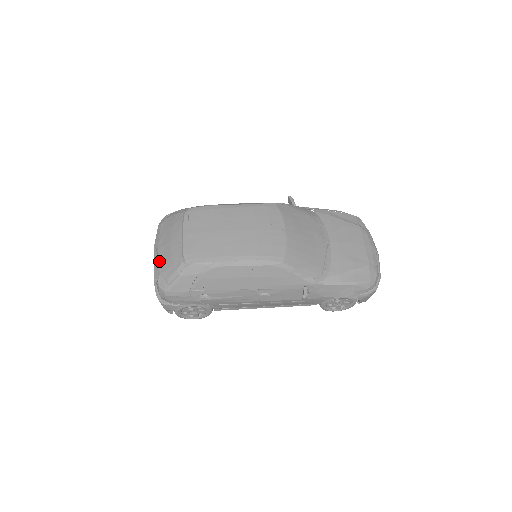
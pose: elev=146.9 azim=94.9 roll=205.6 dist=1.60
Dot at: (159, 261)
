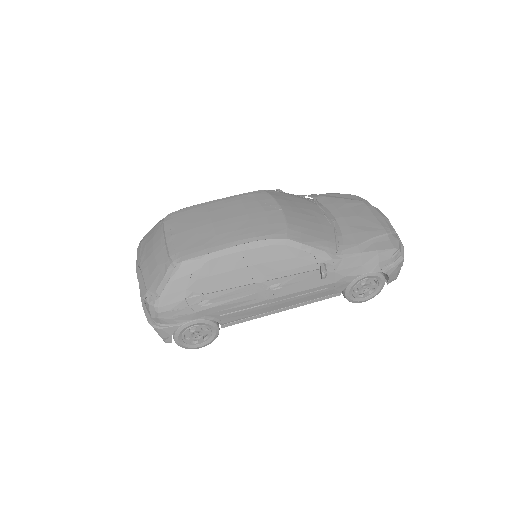
Dot at: (143, 277)
